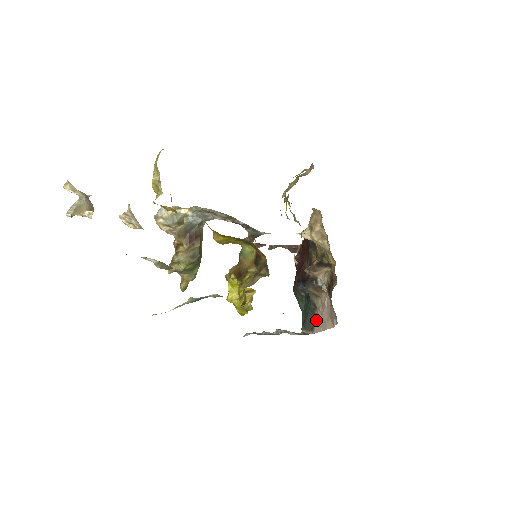
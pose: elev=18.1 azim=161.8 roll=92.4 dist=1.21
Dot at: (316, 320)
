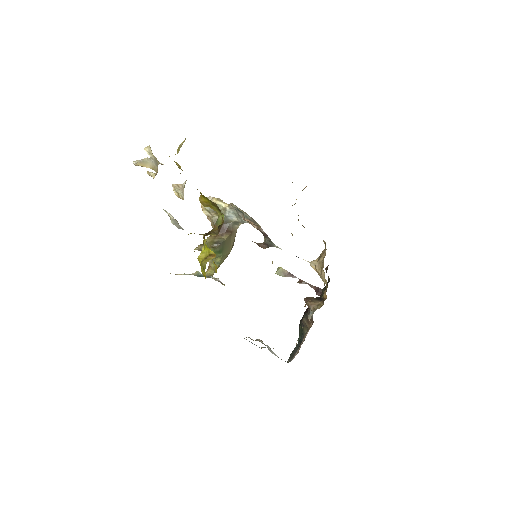
Dot at: (297, 350)
